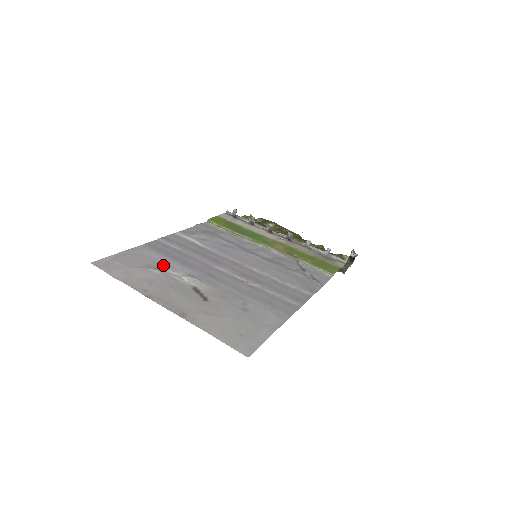
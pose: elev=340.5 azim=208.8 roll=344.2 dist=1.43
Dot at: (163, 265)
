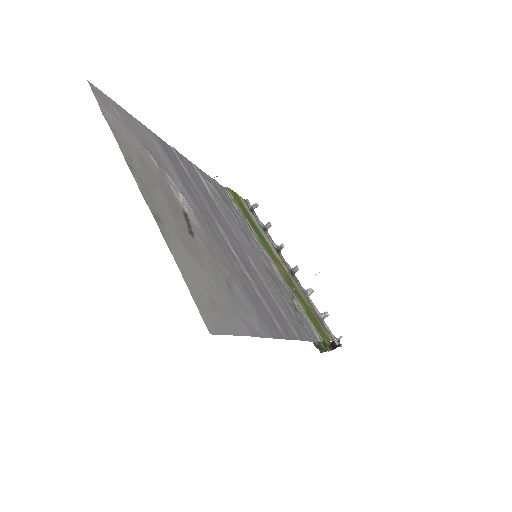
Dot at: (164, 165)
